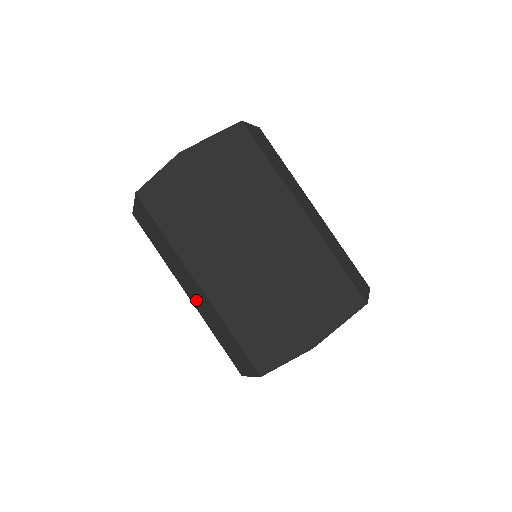
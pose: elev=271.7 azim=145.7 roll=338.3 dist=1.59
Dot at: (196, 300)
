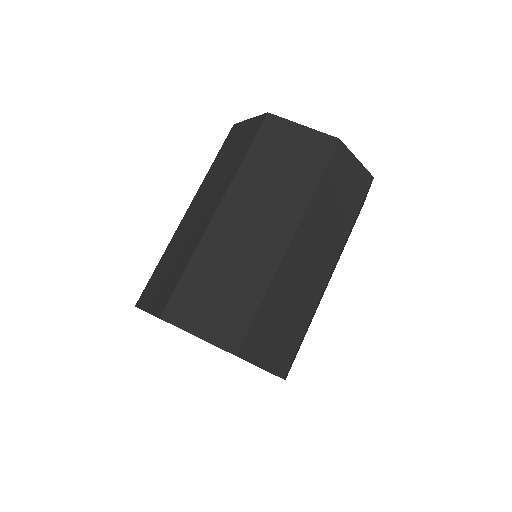
Dot at: occluded
